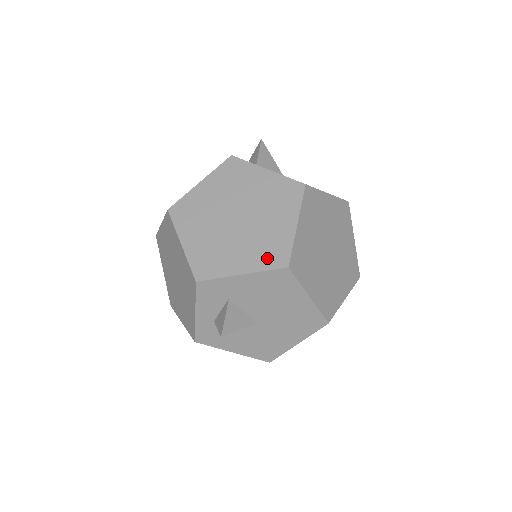
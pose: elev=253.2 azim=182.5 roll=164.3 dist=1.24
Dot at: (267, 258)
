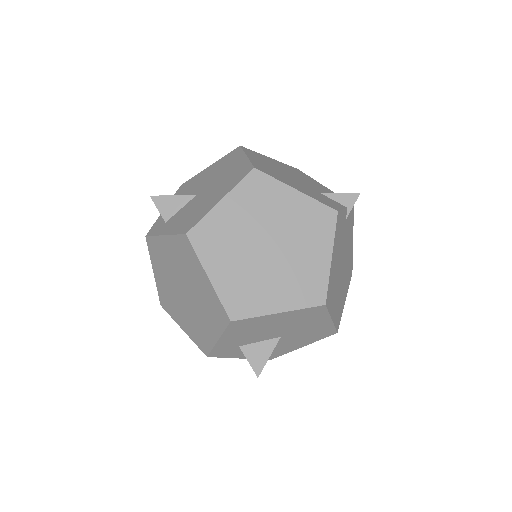
Dot at: (217, 320)
